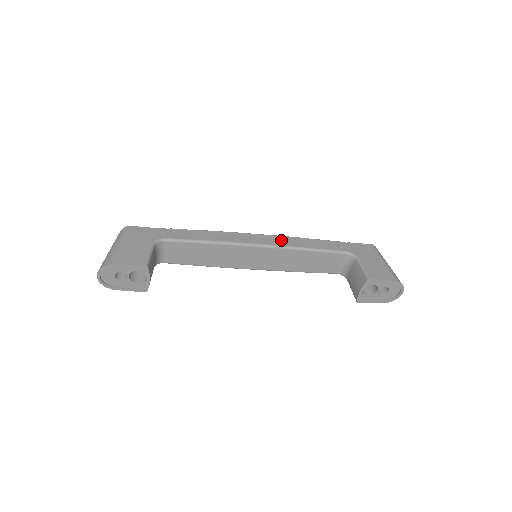
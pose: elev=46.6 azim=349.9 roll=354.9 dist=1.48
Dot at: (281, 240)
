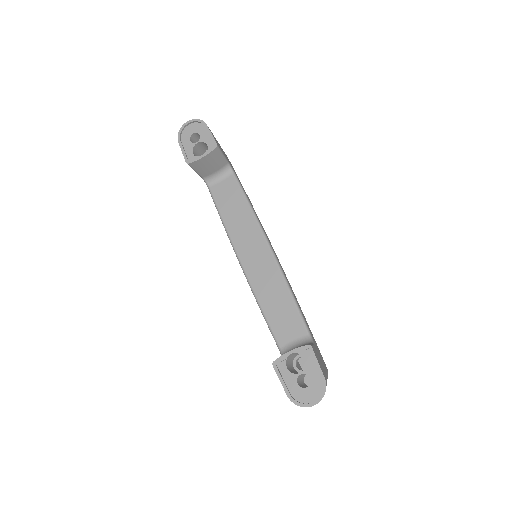
Dot at: (283, 270)
